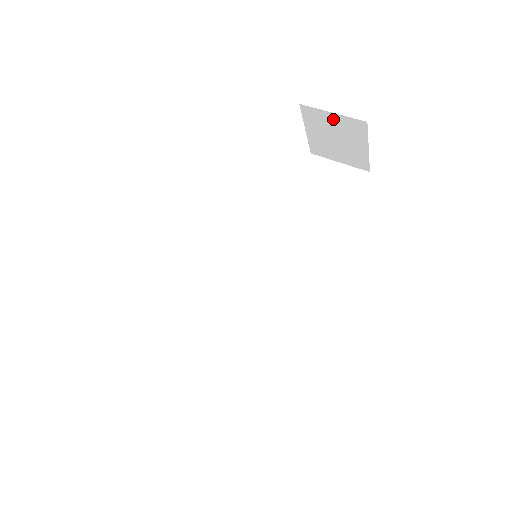
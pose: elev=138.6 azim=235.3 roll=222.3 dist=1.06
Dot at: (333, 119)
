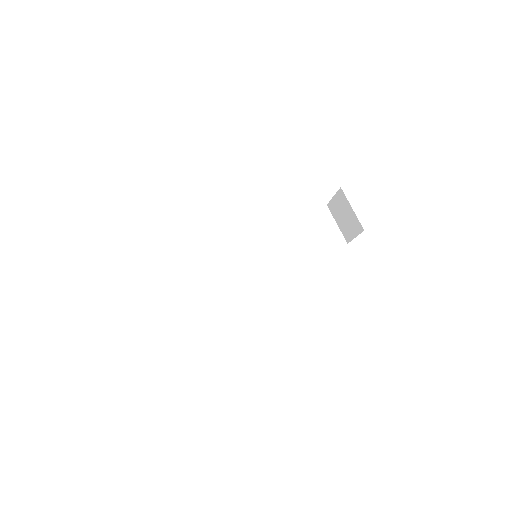
Dot at: (351, 211)
